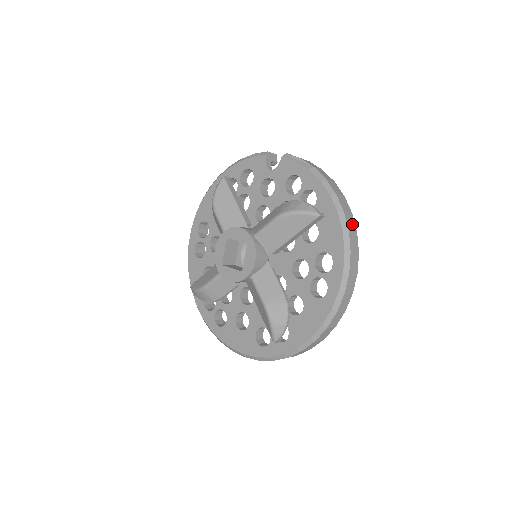
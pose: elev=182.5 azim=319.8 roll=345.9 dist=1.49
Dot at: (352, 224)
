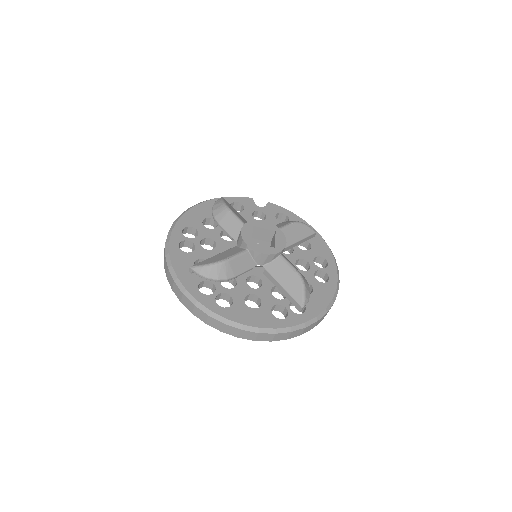
Dot at: occluded
